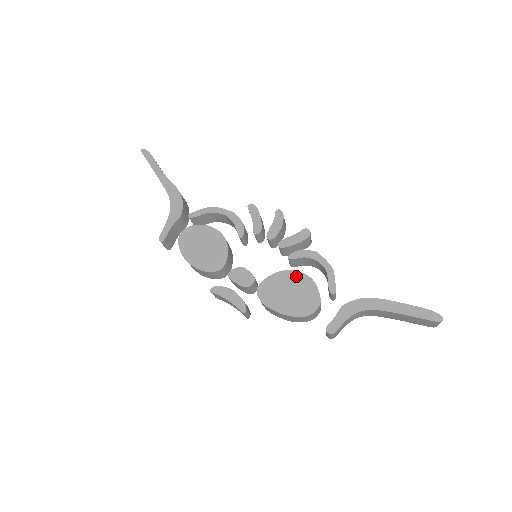
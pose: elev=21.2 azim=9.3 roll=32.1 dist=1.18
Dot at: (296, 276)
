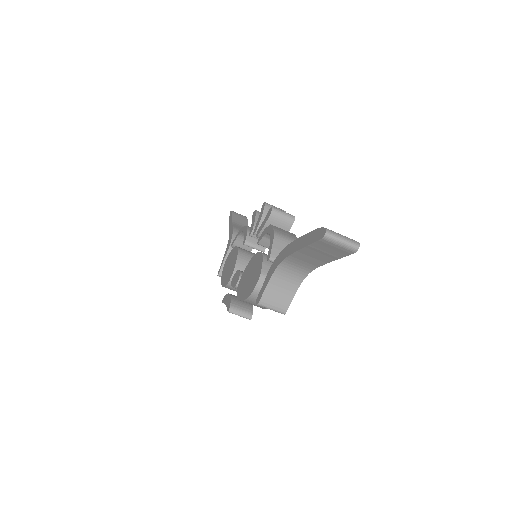
Dot at: (256, 258)
